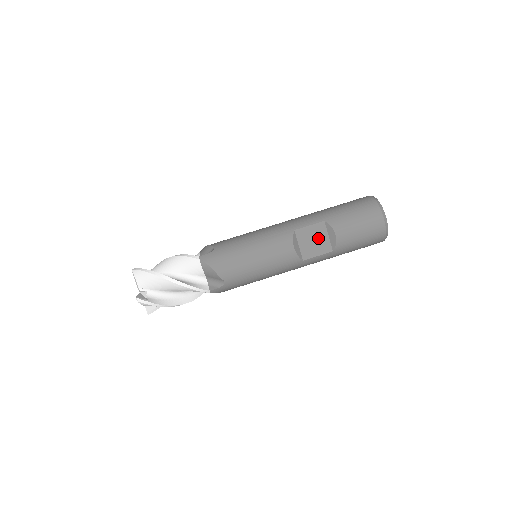
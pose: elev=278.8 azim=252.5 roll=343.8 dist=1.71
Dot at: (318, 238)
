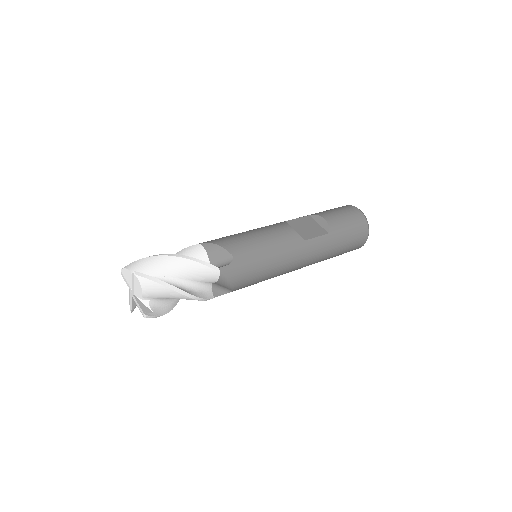
Dot at: (310, 226)
